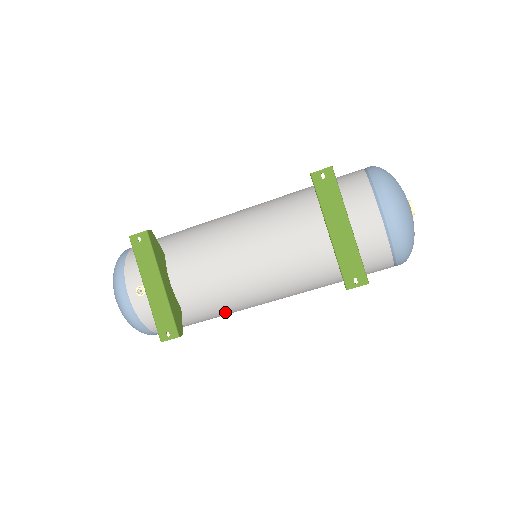
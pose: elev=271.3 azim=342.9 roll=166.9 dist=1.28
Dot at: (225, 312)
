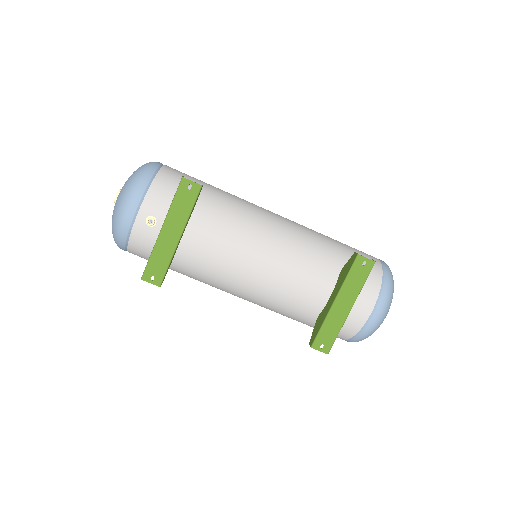
Dot at: (201, 281)
